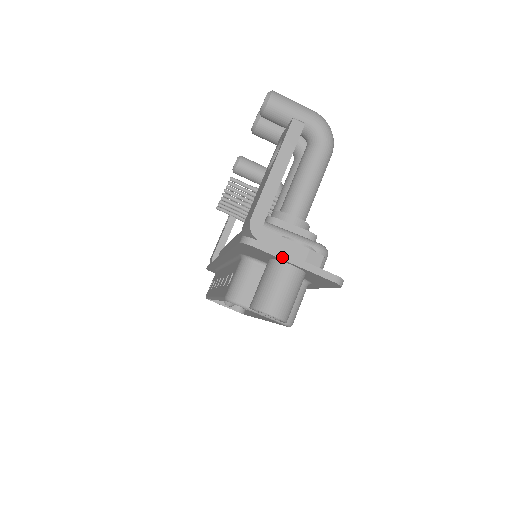
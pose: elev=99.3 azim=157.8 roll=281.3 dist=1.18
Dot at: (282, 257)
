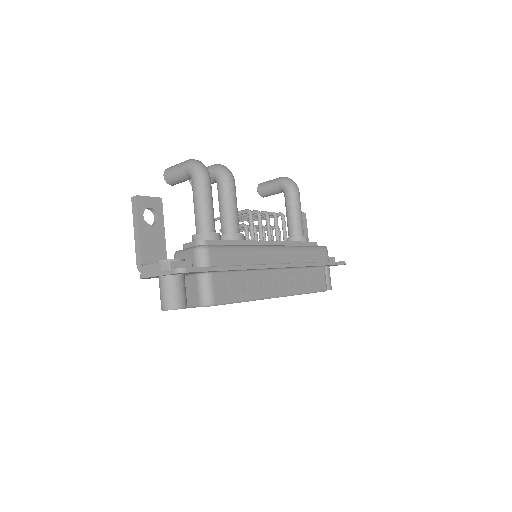
Dot at: (152, 276)
